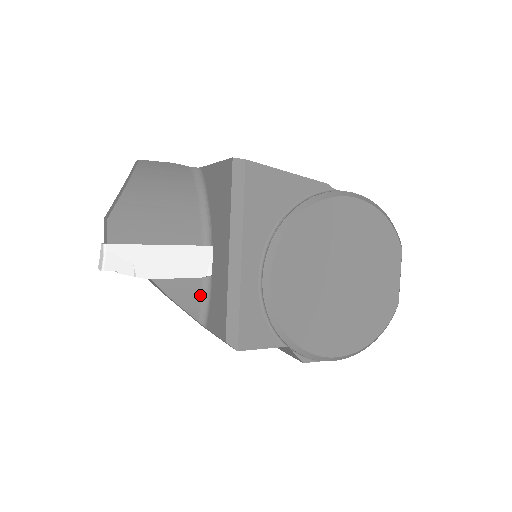
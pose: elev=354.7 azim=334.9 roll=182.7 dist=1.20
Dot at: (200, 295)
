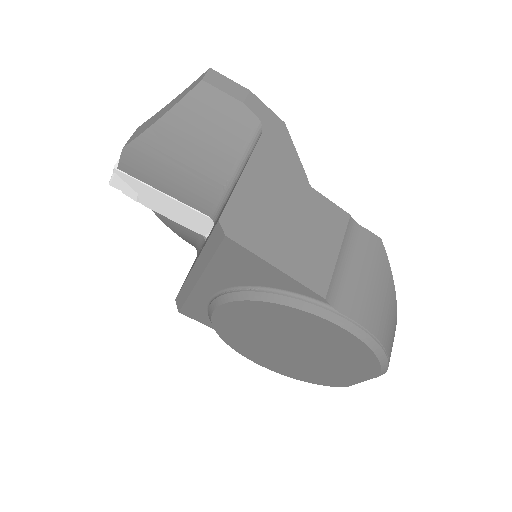
Dot at: (196, 240)
